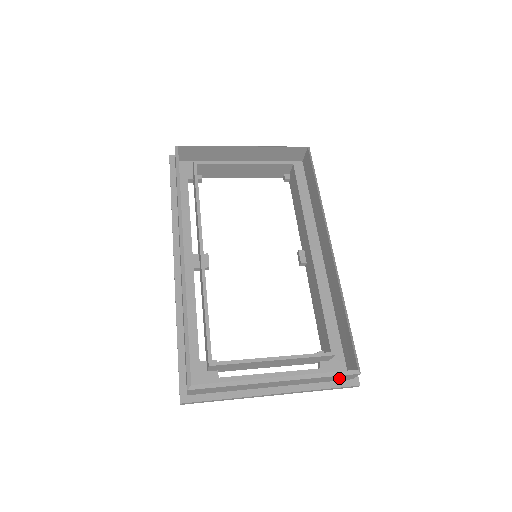
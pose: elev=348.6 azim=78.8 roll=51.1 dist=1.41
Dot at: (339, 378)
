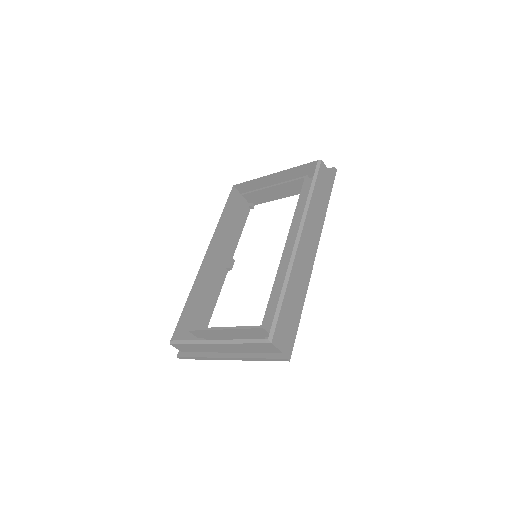
Dot at: (265, 348)
